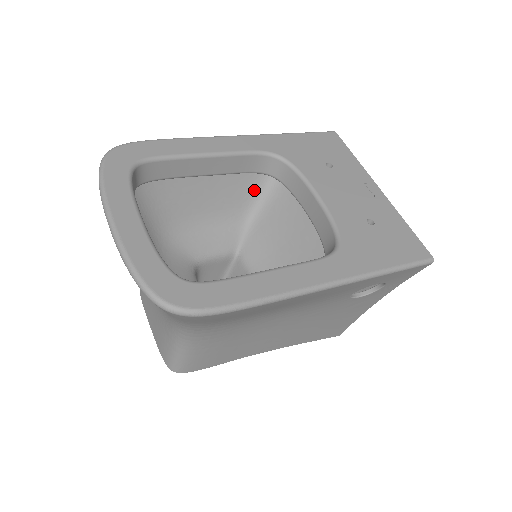
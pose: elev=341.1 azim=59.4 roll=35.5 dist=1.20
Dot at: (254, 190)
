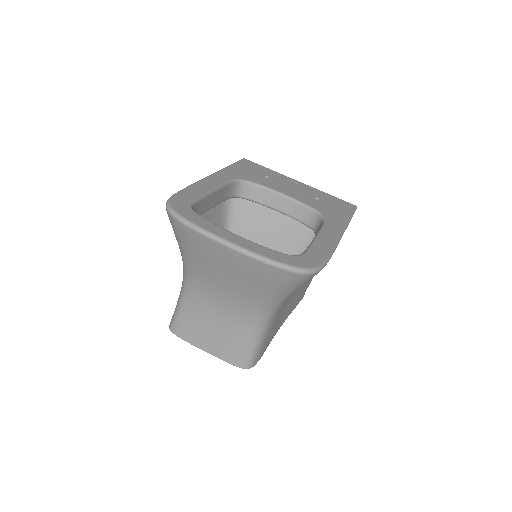
Dot at: (223, 215)
